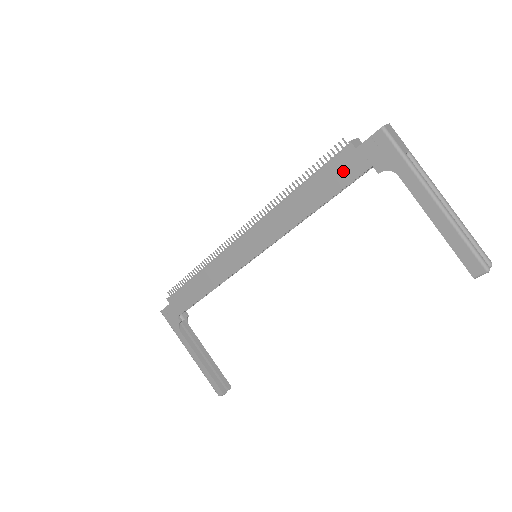
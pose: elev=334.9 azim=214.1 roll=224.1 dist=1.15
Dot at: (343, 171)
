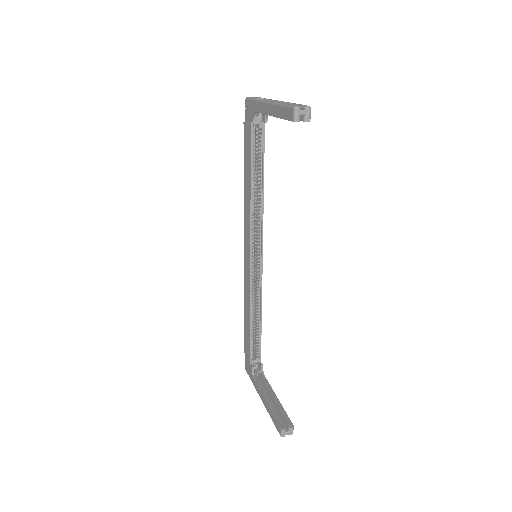
Dot at: (247, 142)
